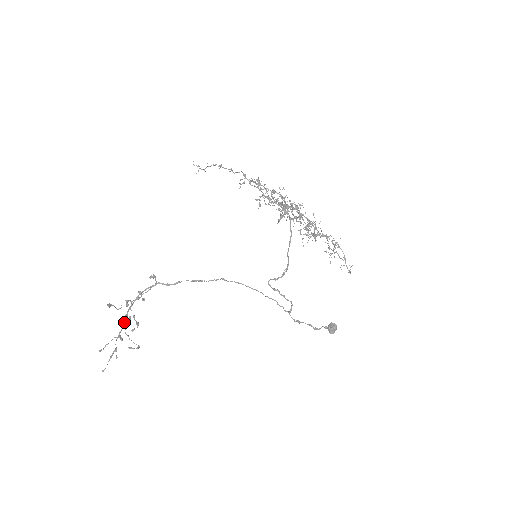
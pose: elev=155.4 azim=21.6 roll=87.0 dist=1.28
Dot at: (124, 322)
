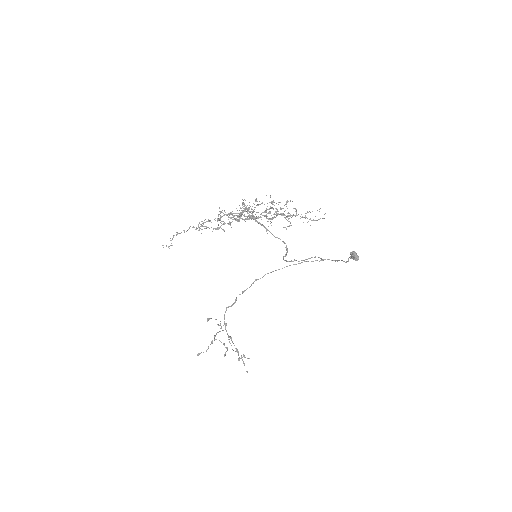
Dot at: occluded
